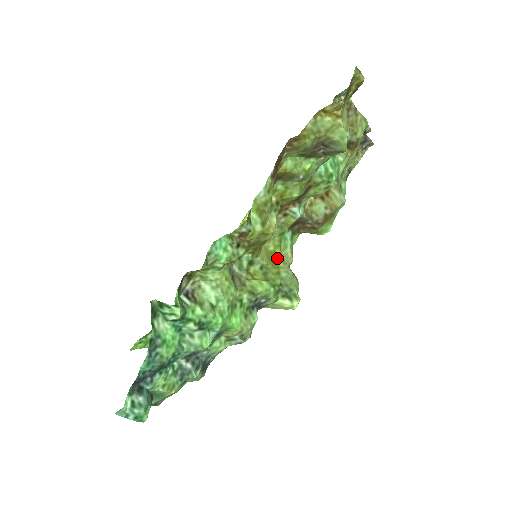
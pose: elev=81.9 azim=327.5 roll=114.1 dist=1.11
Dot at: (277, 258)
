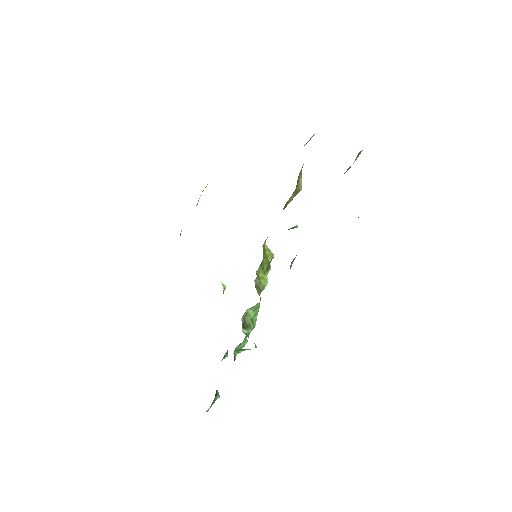
Dot at: (265, 248)
